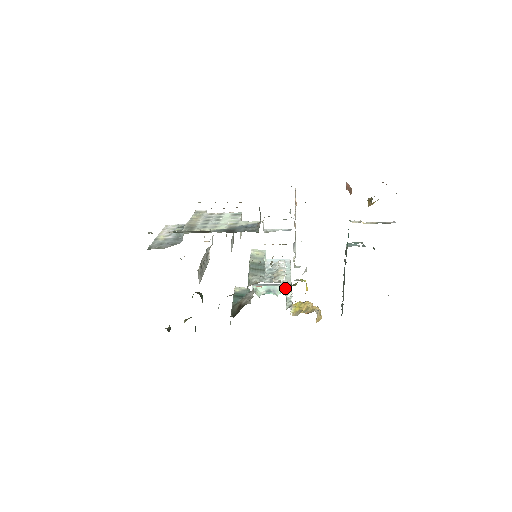
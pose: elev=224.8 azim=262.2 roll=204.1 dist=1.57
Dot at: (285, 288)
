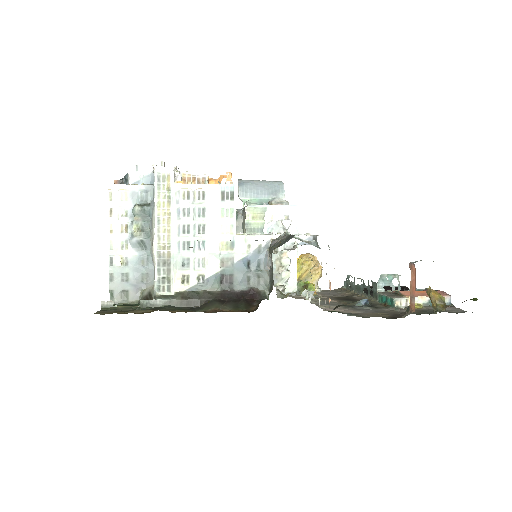
Dot at: occluded
